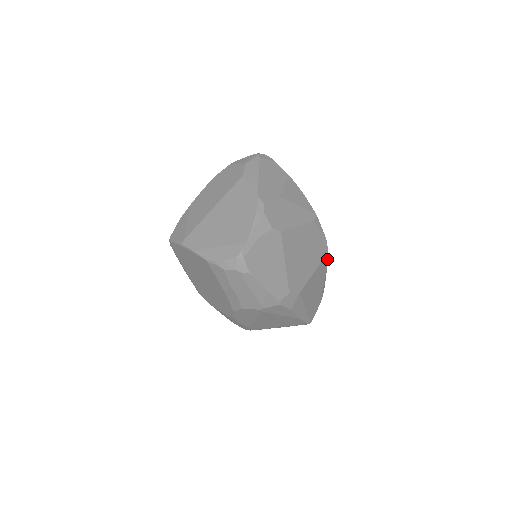
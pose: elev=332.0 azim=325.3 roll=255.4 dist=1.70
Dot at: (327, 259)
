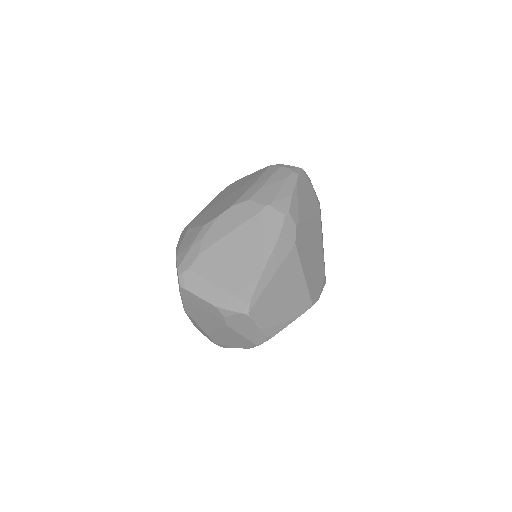
Dot at: (306, 309)
